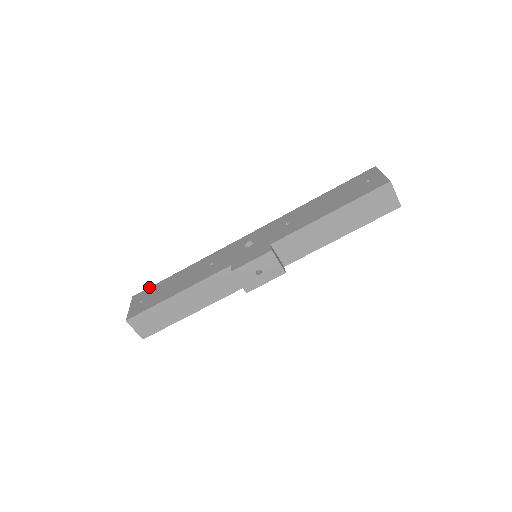
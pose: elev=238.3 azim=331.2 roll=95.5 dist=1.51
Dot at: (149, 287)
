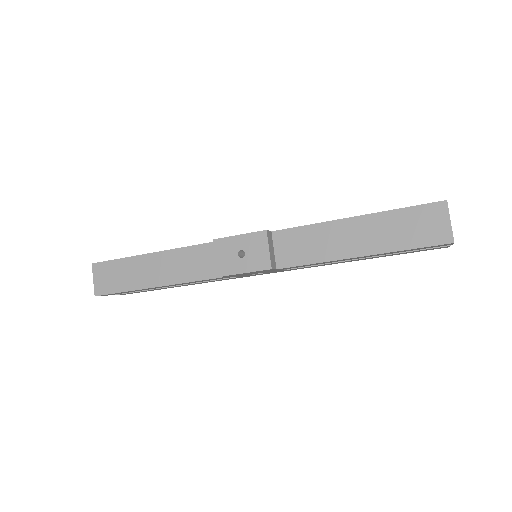
Dot at: occluded
